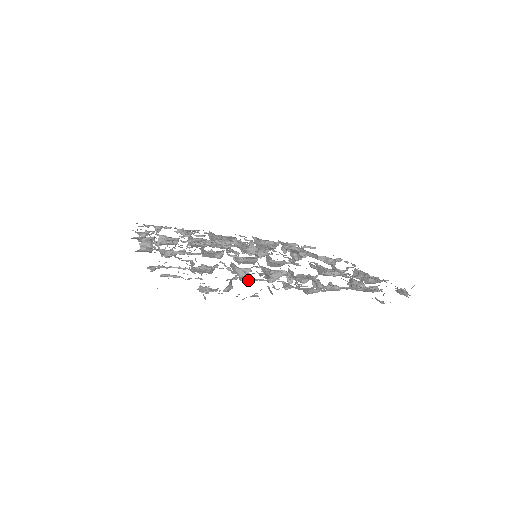
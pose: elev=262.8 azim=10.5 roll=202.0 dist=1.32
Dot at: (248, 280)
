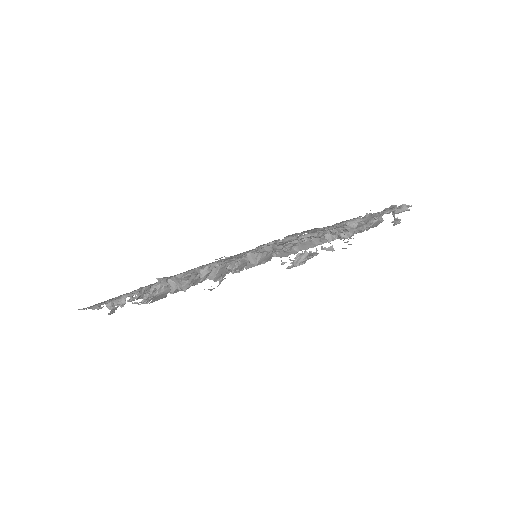
Dot at: (327, 231)
